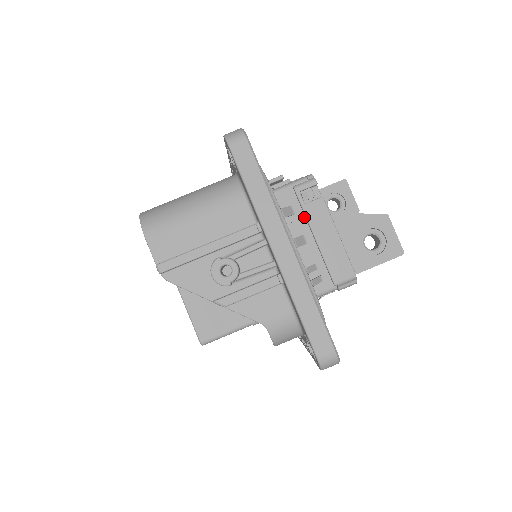
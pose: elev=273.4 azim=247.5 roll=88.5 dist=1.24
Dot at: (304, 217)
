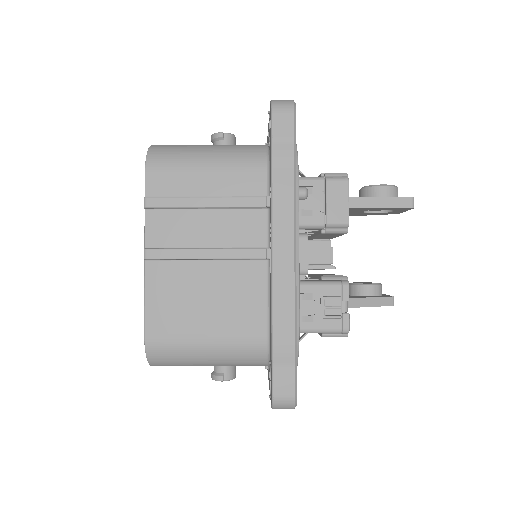
Dot at: occluded
